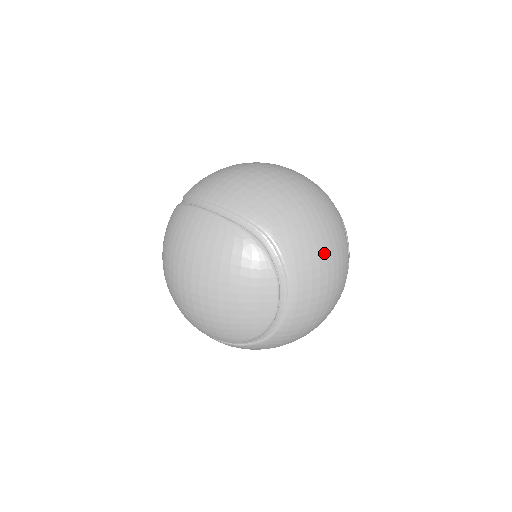
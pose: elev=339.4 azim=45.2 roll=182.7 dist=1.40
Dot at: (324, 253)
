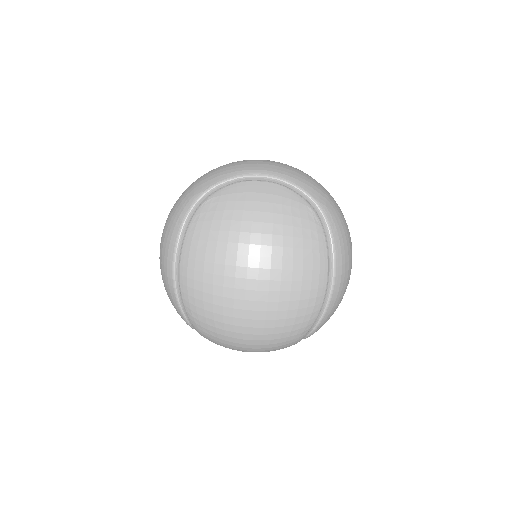
Dot at: occluded
